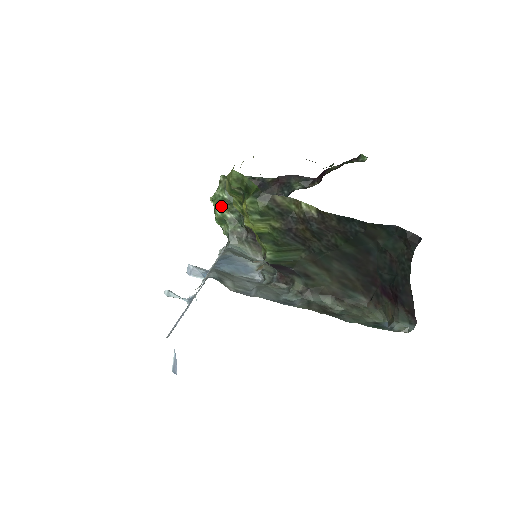
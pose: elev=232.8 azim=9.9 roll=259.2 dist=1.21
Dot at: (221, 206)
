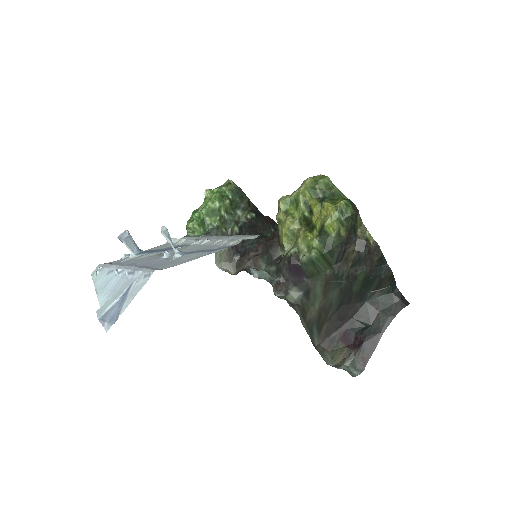
Dot at: (224, 201)
